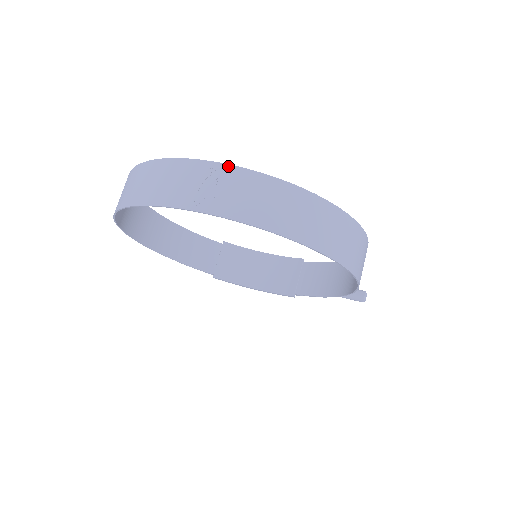
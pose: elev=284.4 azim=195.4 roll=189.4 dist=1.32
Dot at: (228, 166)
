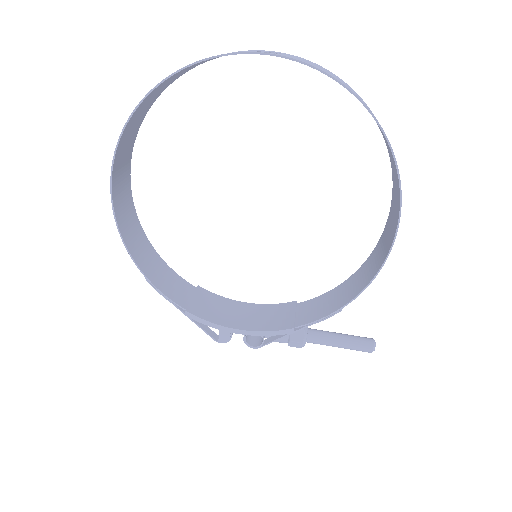
Dot at: occluded
